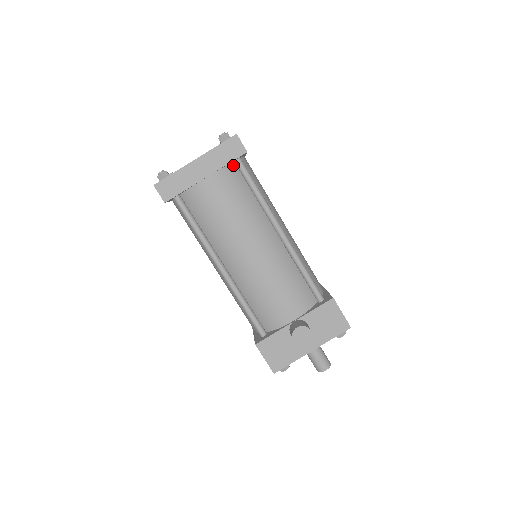
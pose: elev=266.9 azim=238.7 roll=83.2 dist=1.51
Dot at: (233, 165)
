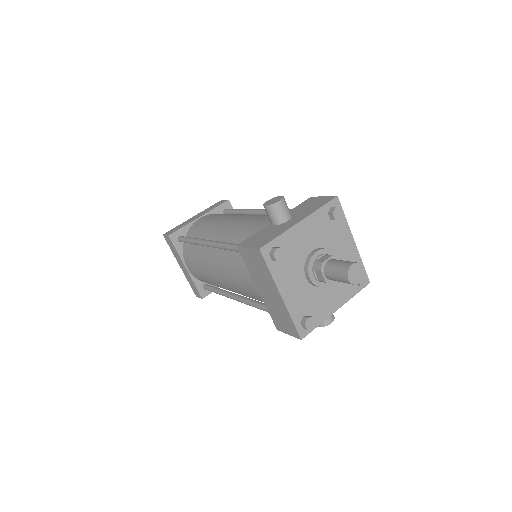
Dot at: occluded
